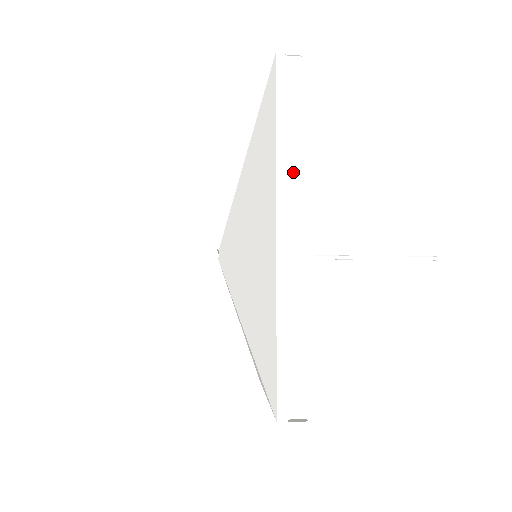
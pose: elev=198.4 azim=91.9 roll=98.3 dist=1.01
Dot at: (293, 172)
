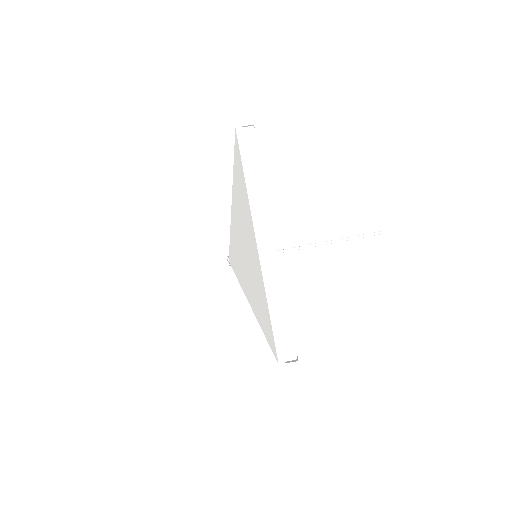
Dot at: occluded
